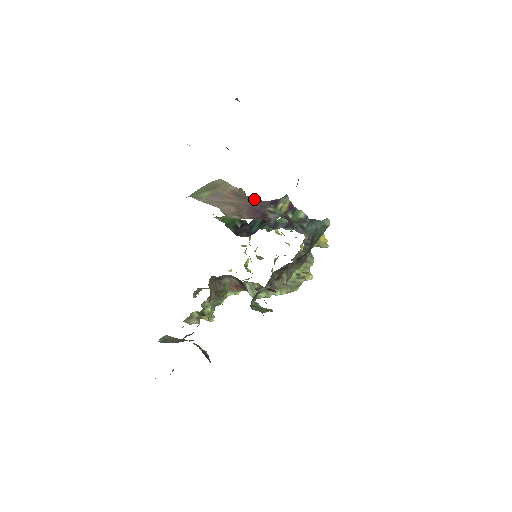
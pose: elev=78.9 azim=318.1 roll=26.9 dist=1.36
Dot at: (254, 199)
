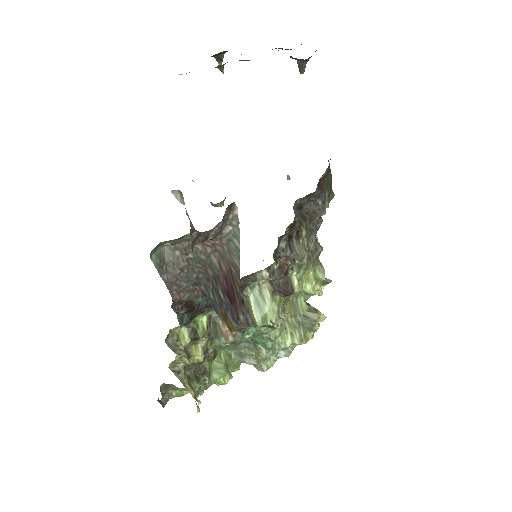
Dot at: occluded
